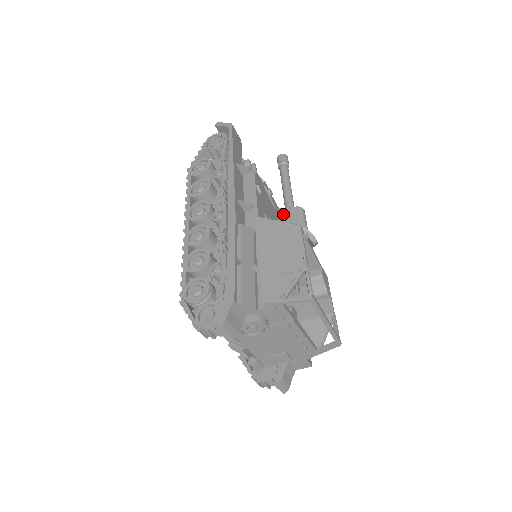
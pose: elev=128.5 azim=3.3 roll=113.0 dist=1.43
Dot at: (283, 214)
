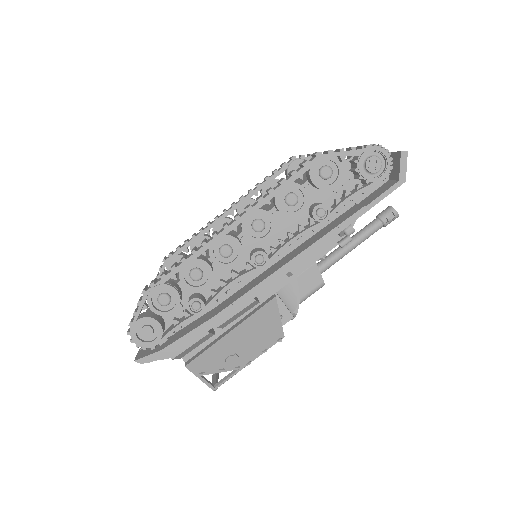
Dot at: (310, 272)
